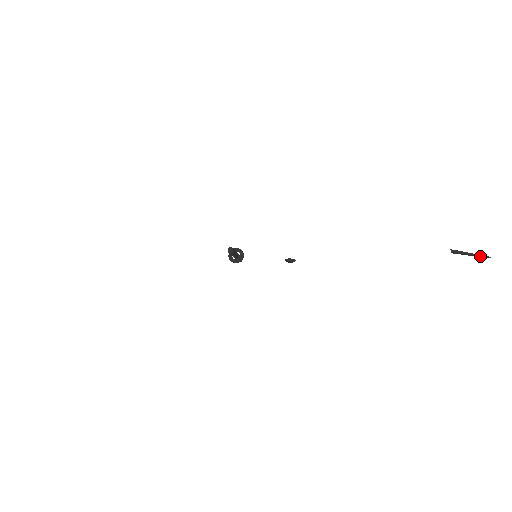
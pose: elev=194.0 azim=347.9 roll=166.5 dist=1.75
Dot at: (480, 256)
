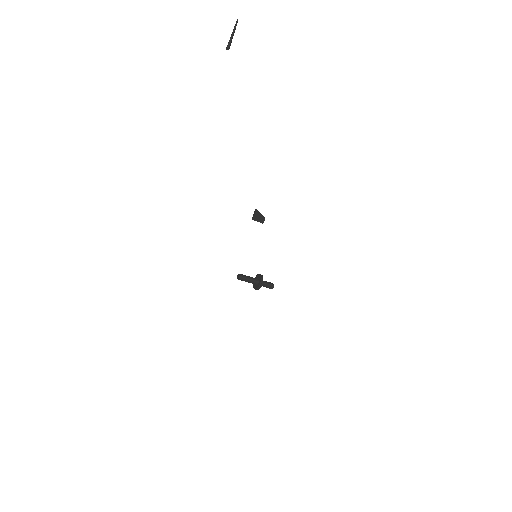
Dot at: (235, 27)
